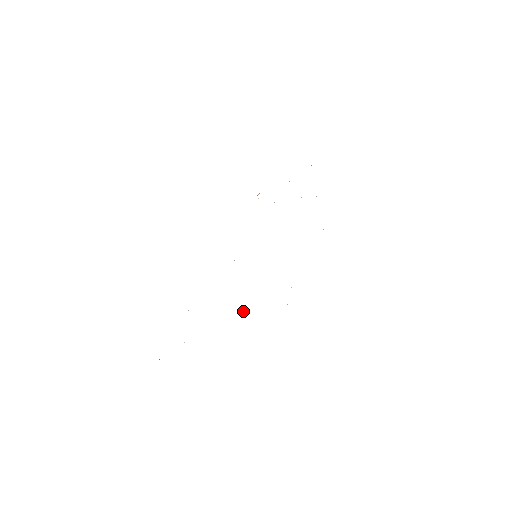
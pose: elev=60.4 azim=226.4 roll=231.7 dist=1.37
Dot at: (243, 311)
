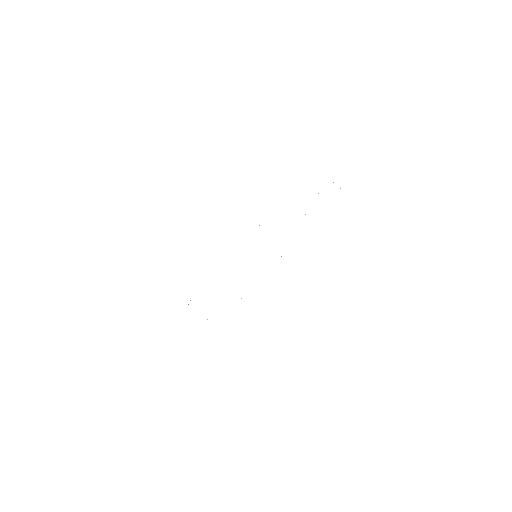
Dot at: occluded
